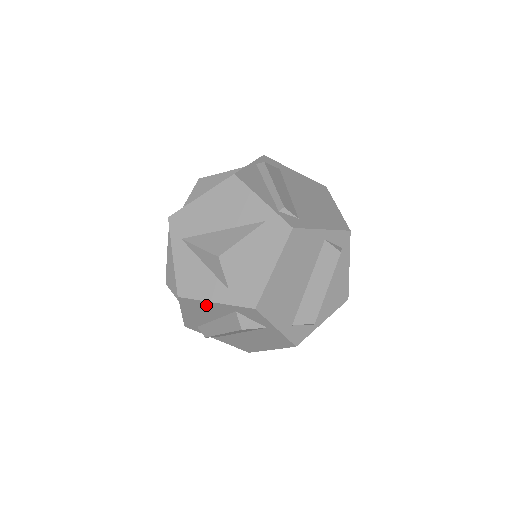
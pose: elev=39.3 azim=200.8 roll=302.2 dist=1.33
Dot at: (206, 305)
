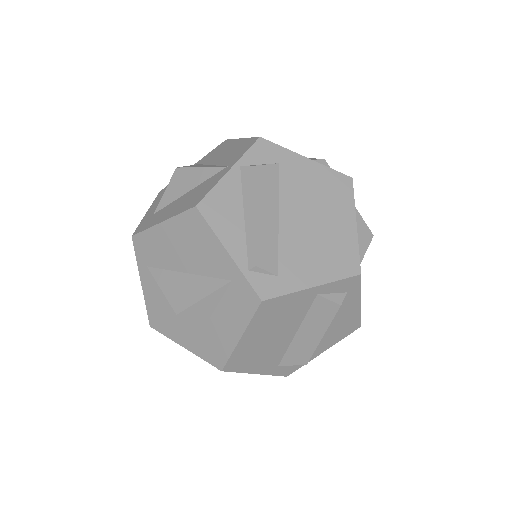
Dot at: occluded
